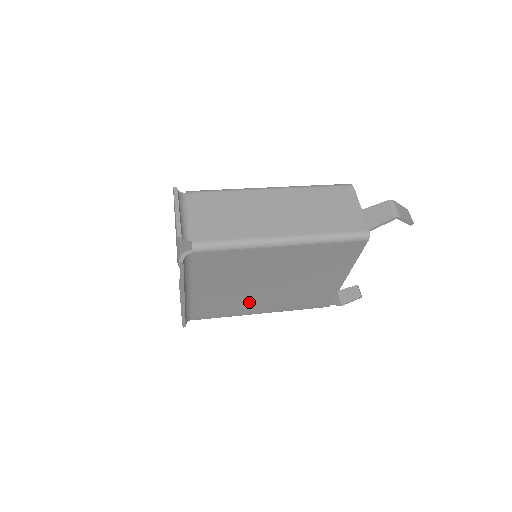
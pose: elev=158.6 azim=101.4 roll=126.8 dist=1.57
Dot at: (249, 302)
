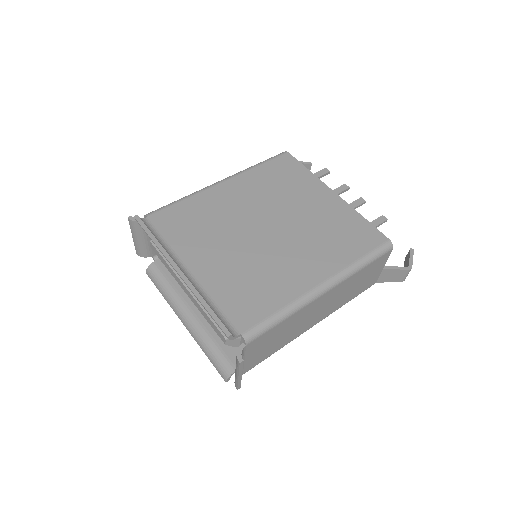
Dot at: occluded
